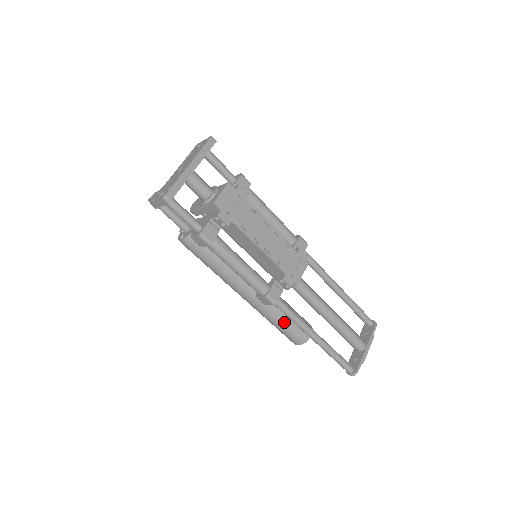
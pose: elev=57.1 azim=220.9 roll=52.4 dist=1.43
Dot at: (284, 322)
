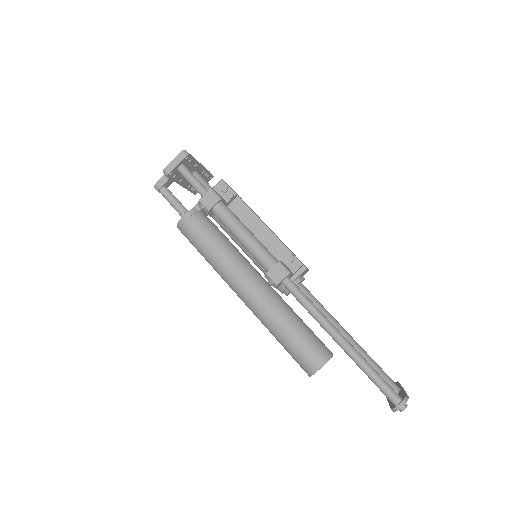
Dot at: (299, 324)
